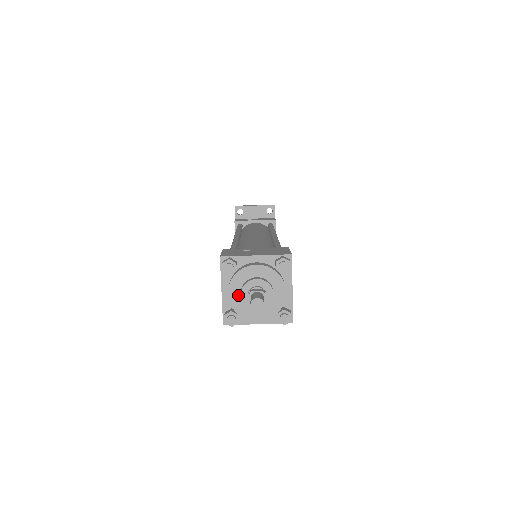
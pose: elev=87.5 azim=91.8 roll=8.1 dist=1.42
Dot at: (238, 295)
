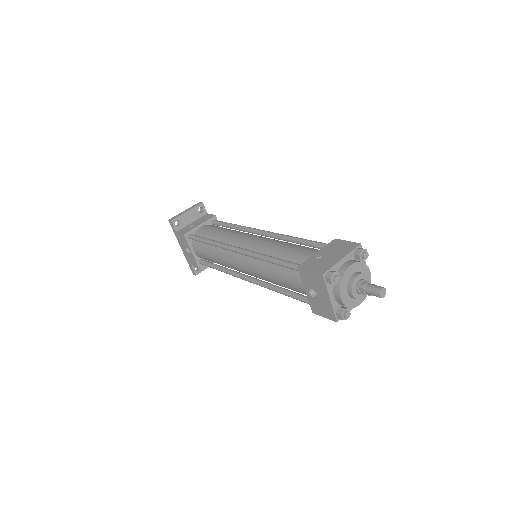
Dot at: (346, 294)
